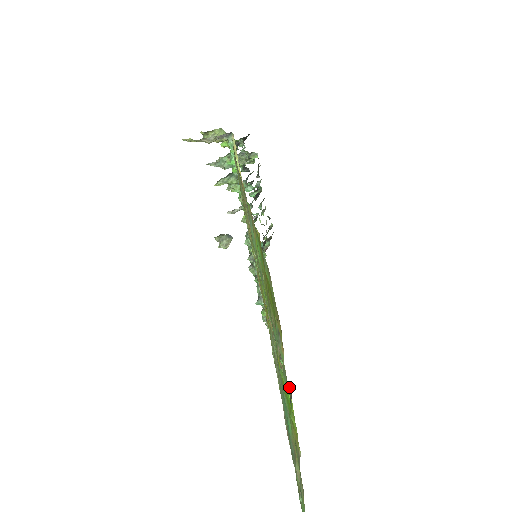
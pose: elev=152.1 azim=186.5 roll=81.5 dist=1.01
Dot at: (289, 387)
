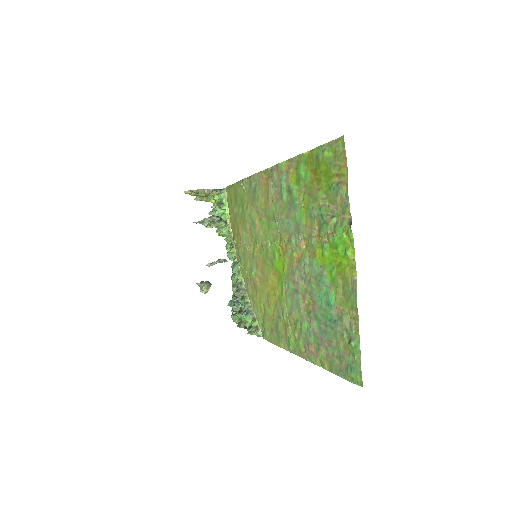
Dot at: (348, 219)
